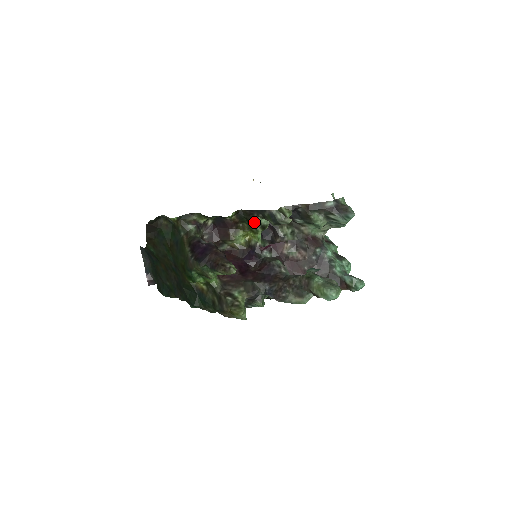
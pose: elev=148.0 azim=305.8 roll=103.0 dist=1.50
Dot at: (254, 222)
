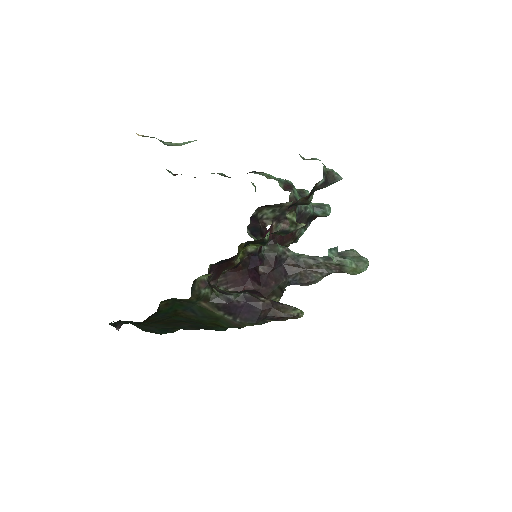
Dot at: (262, 243)
